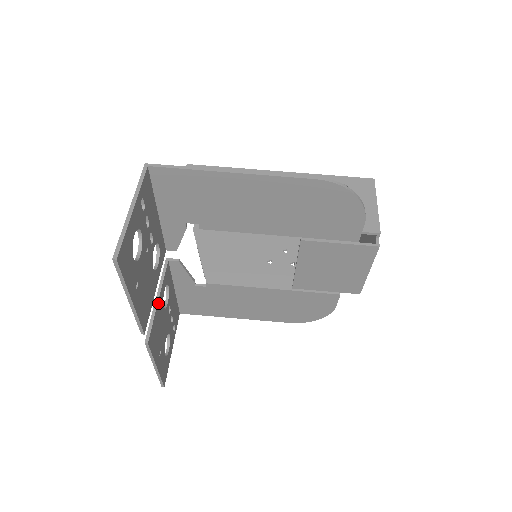
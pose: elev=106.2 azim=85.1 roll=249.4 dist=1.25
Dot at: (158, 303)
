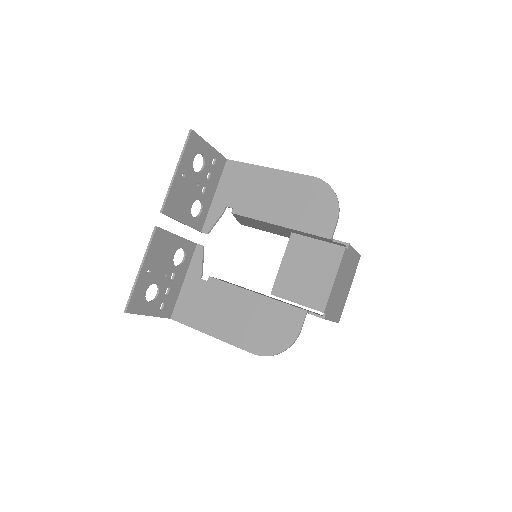
Dot at: (176, 237)
